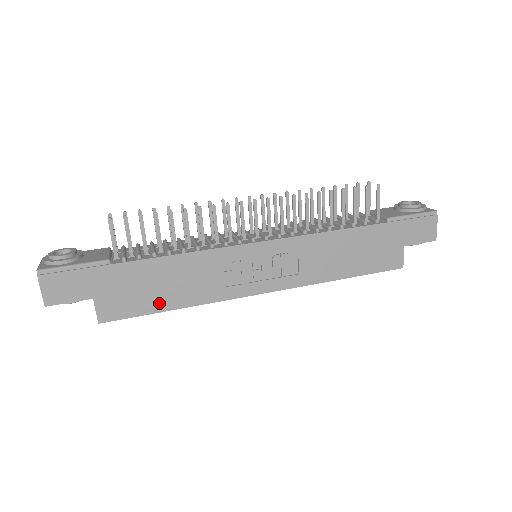
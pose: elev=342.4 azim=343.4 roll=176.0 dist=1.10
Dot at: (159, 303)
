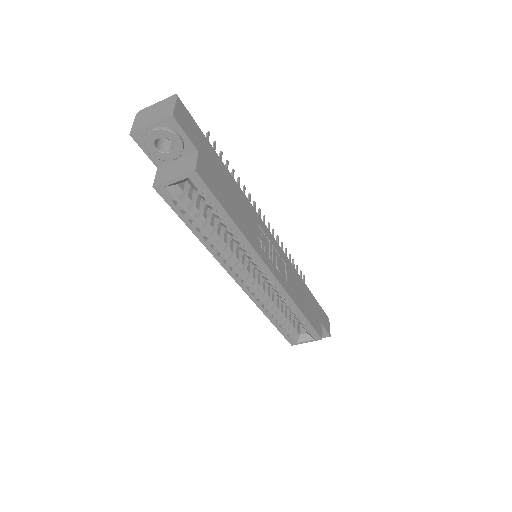
Dot at: (228, 206)
